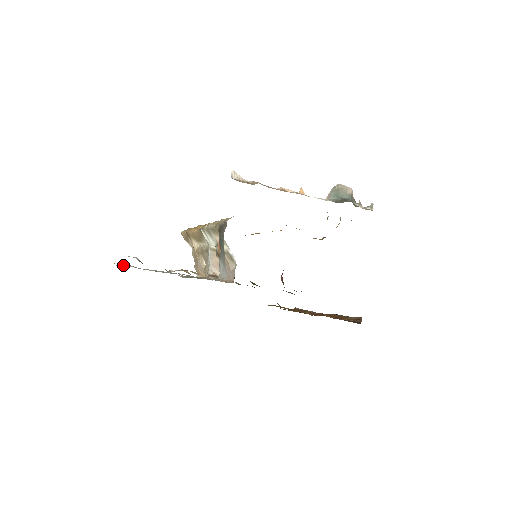
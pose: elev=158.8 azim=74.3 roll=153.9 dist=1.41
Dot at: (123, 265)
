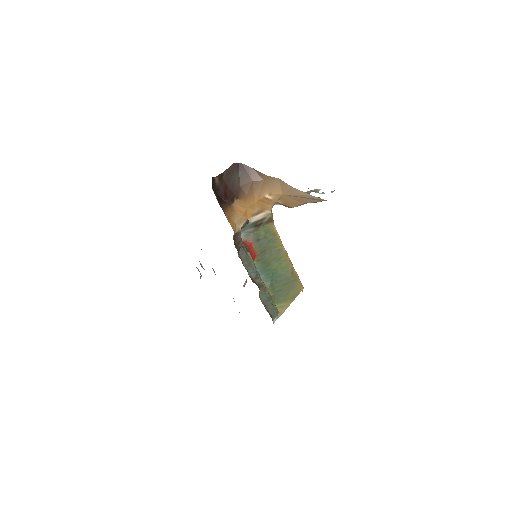
Dot at: occluded
